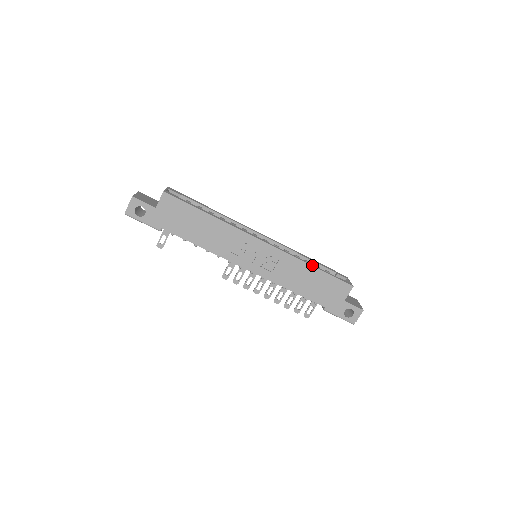
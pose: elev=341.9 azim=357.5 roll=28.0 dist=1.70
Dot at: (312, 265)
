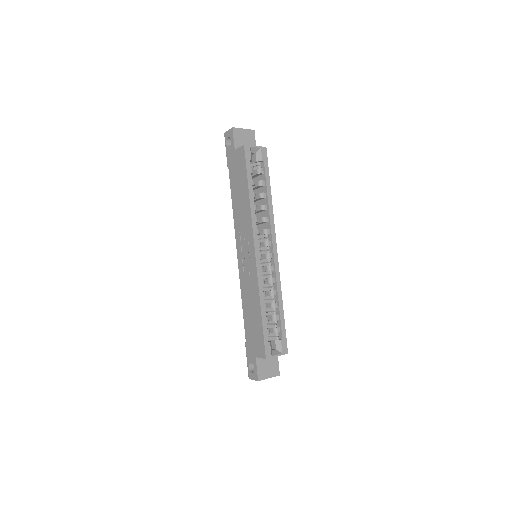
Dot at: (262, 308)
